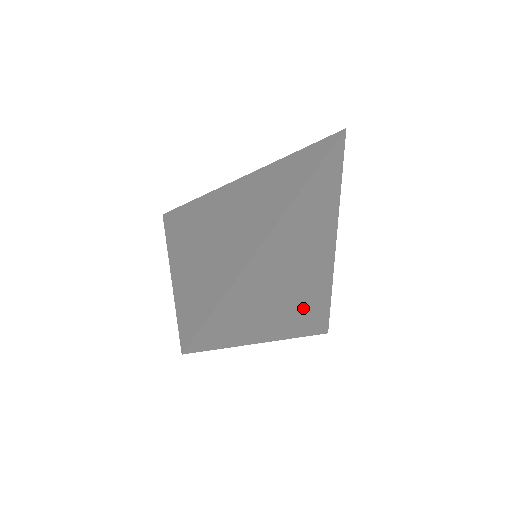
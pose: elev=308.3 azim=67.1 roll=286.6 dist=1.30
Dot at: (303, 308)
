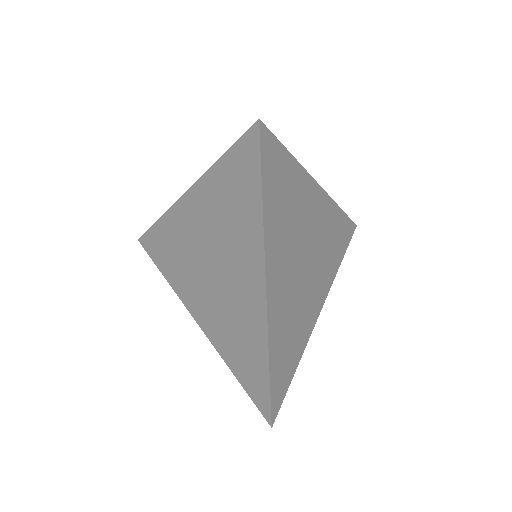
Dot at: (327, 258)
